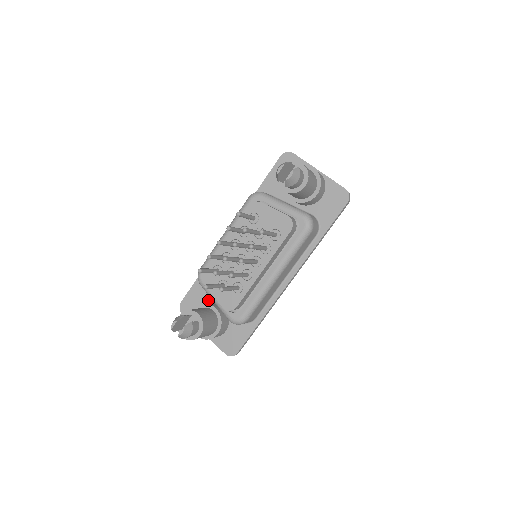
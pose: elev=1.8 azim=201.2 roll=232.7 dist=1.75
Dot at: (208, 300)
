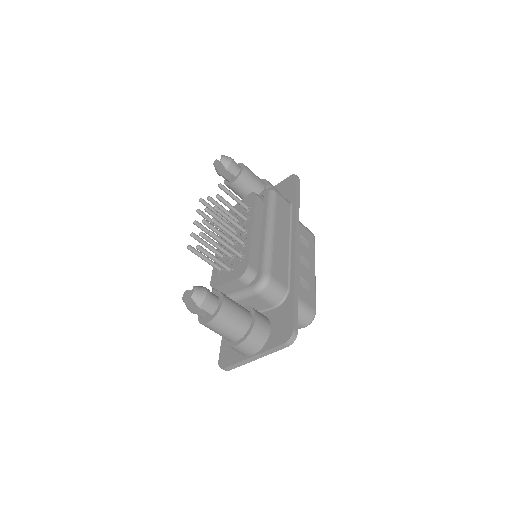
Dot at: occluded
